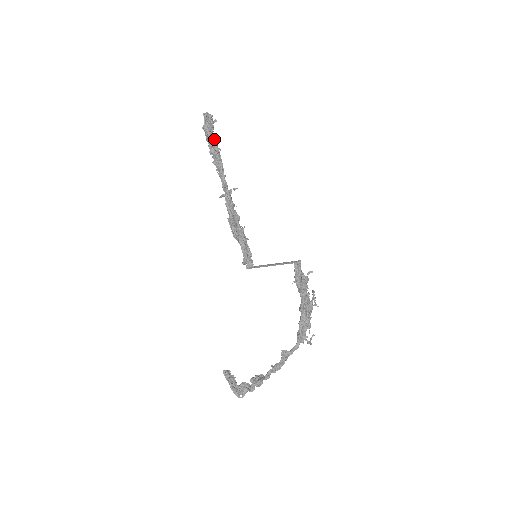
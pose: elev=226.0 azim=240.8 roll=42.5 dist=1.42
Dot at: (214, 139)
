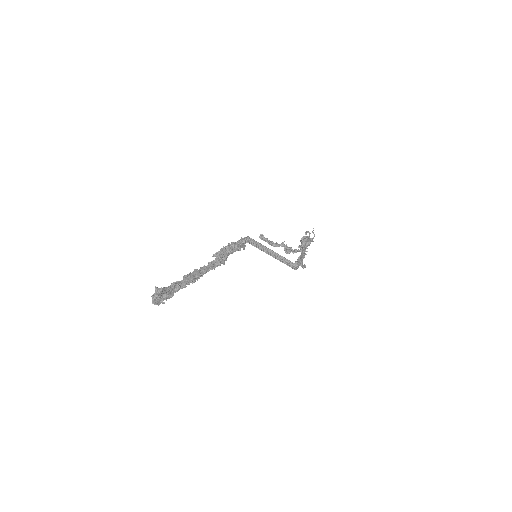
Dot at: (173, 288)
